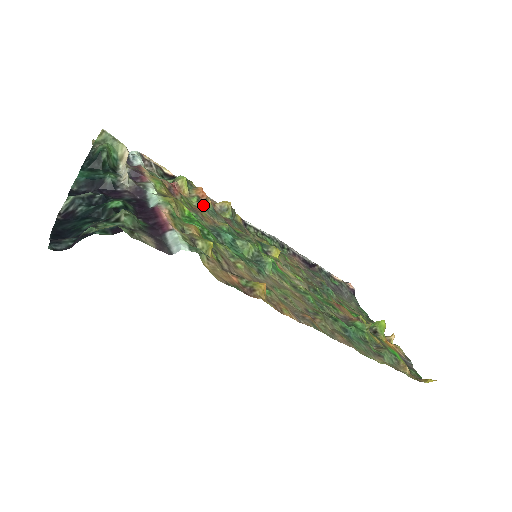
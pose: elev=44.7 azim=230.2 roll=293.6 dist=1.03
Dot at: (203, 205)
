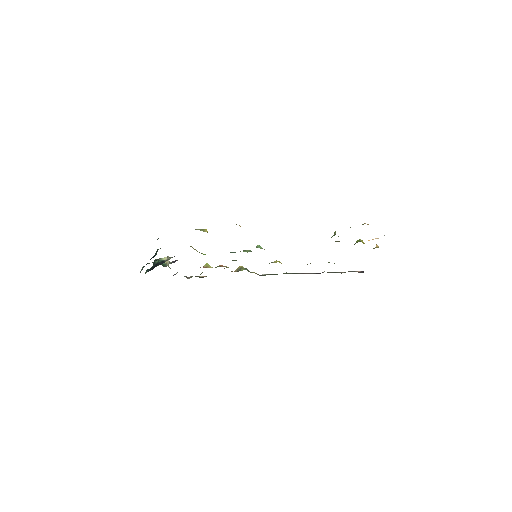
Dot at: occluded
